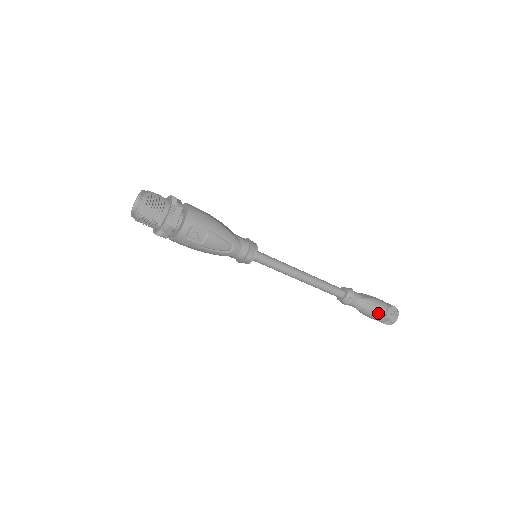
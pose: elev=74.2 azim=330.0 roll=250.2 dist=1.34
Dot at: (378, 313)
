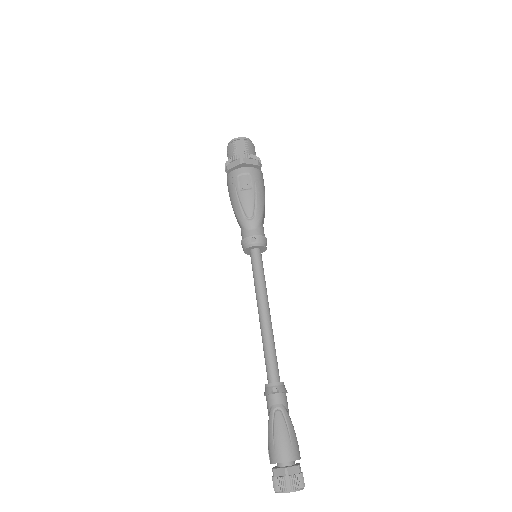
Dot at: (283, 448)
